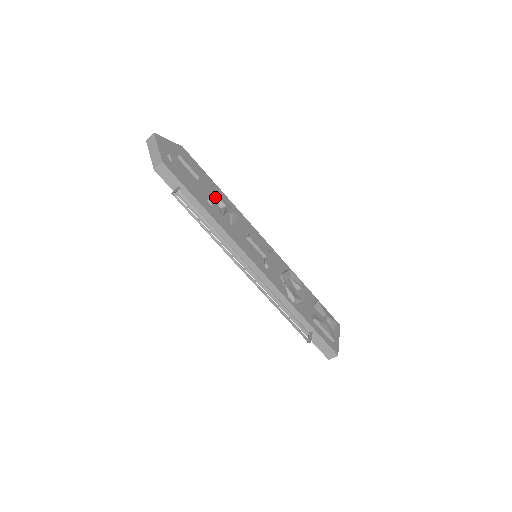
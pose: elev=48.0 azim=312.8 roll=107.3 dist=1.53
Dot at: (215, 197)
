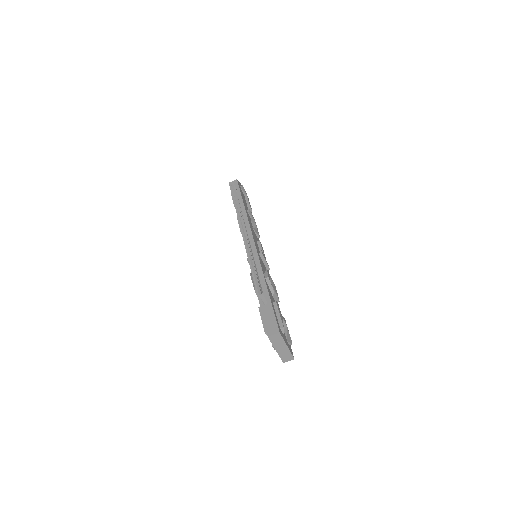
Dot at: occluded
